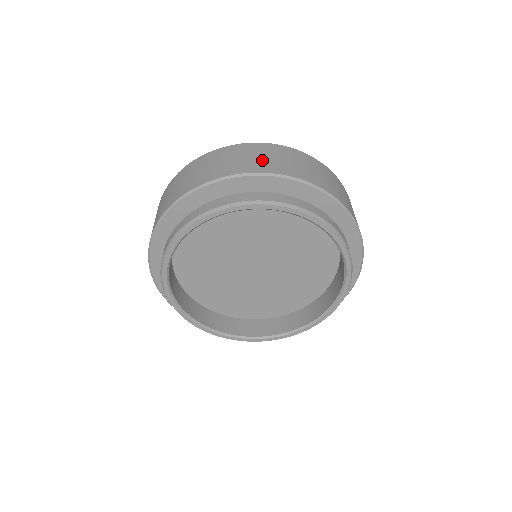
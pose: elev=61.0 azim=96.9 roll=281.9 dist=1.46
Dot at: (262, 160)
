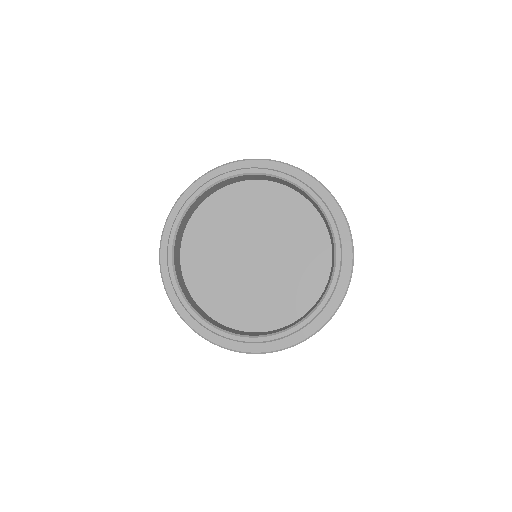
Dot at: occluded
